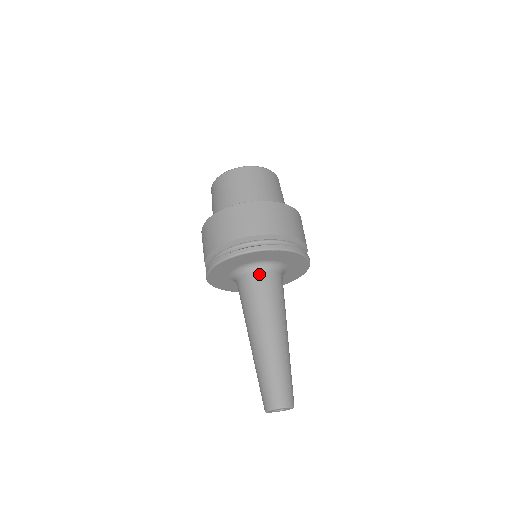
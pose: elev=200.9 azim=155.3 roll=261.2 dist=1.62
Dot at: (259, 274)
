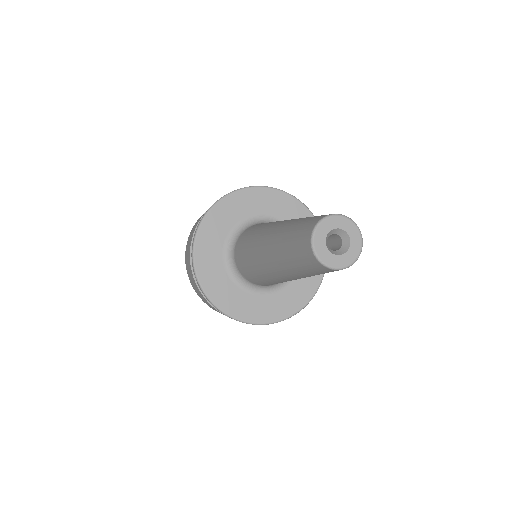
Dot at: (242, 234)
